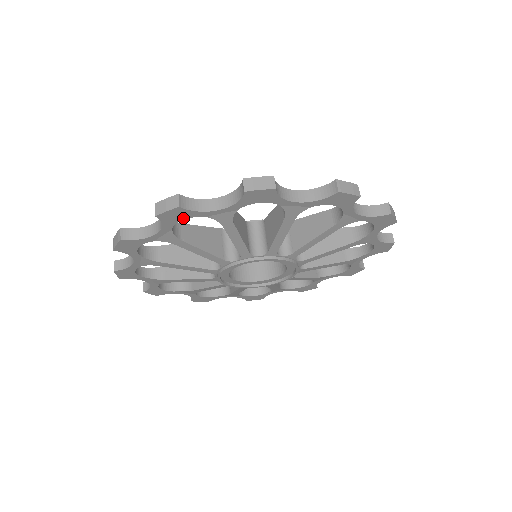
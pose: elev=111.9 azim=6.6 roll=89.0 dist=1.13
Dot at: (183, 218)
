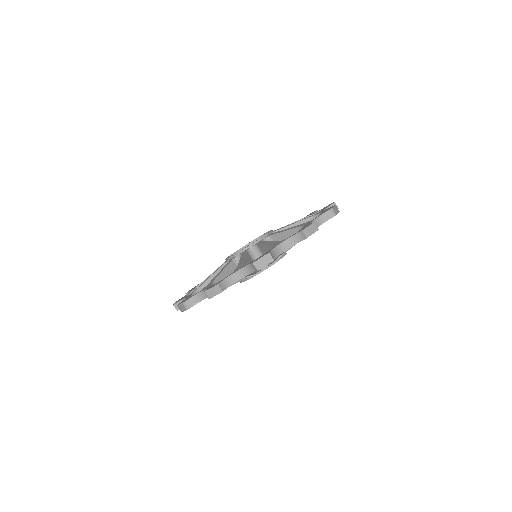
Dot at: occluded
